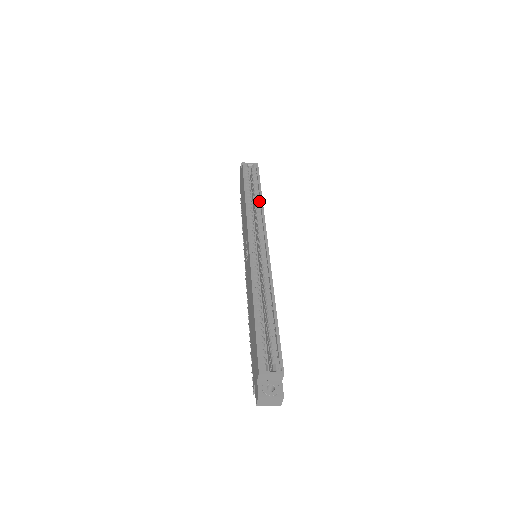
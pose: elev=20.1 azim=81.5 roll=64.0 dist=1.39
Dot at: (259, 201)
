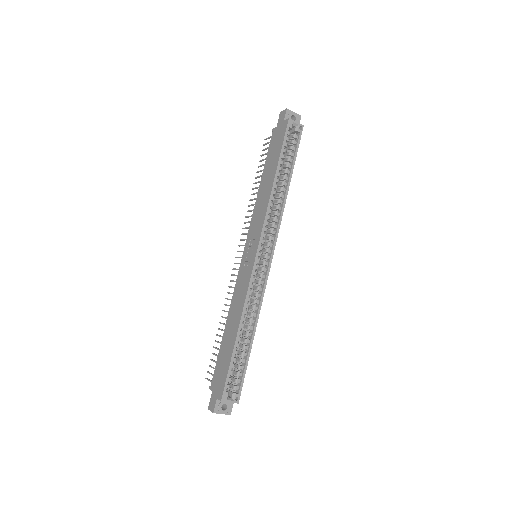
Dot at: (284, 190)
